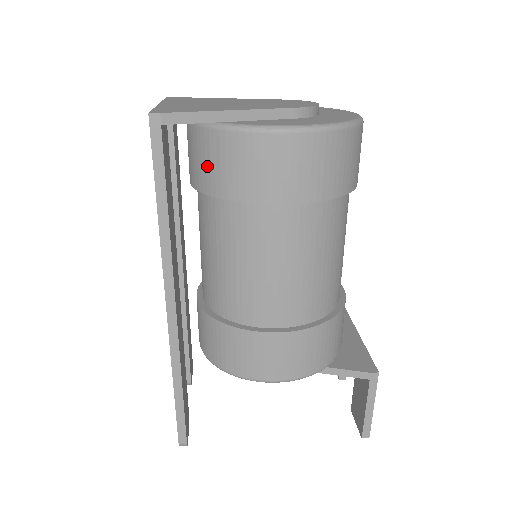
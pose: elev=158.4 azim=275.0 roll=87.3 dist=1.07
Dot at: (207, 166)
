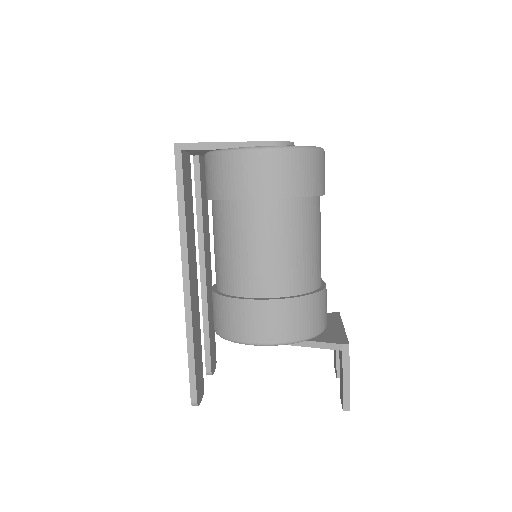
Dot at: (213, 179)
